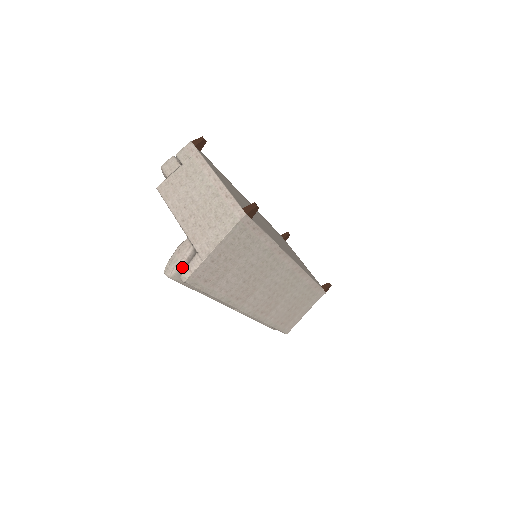
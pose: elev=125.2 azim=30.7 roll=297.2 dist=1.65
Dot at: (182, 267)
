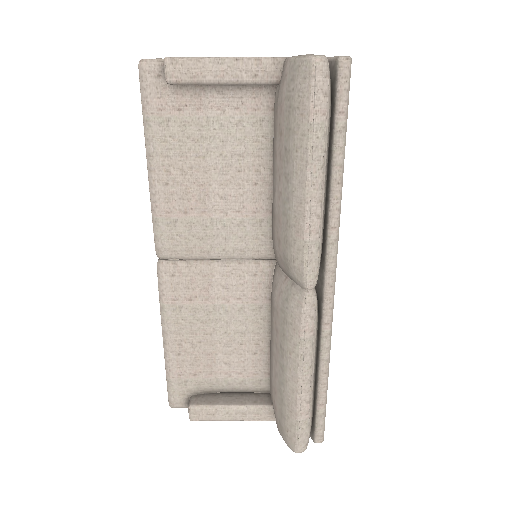
Dot at: occluded
